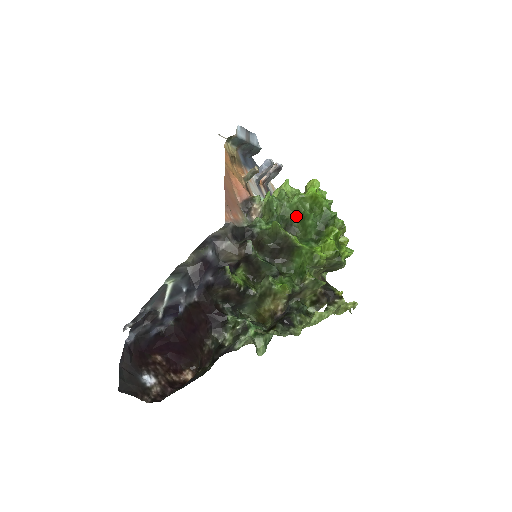
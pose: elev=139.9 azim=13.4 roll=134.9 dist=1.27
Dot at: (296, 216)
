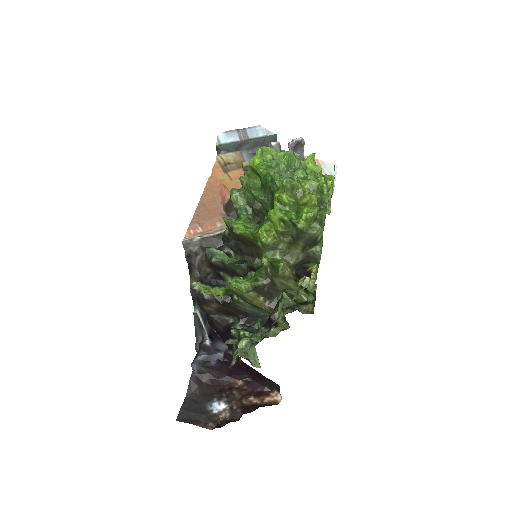
Dot at: occluded
